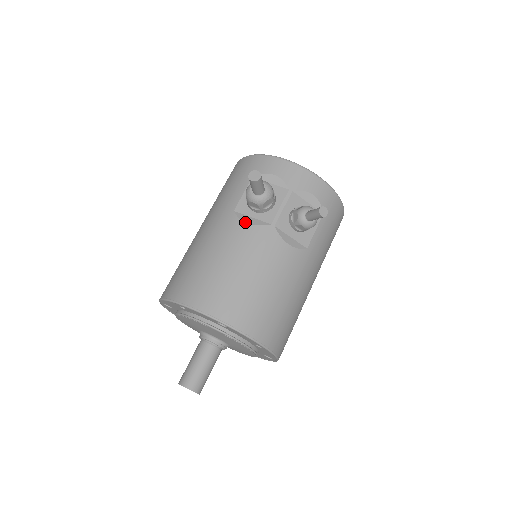
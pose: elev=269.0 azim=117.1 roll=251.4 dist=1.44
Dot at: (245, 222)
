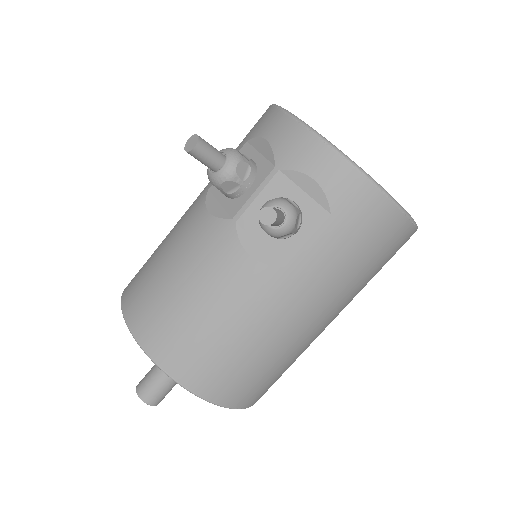
Dot at: (206, 209)
